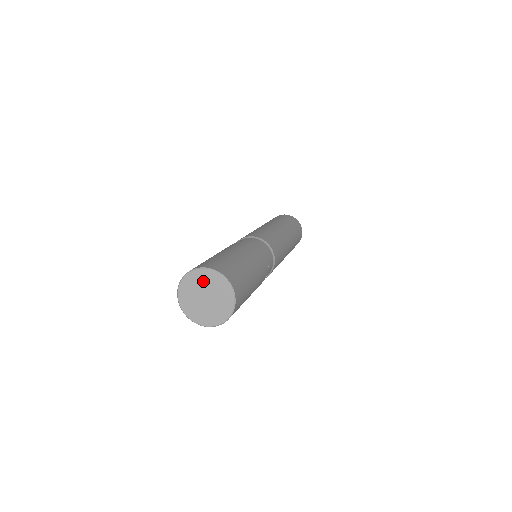
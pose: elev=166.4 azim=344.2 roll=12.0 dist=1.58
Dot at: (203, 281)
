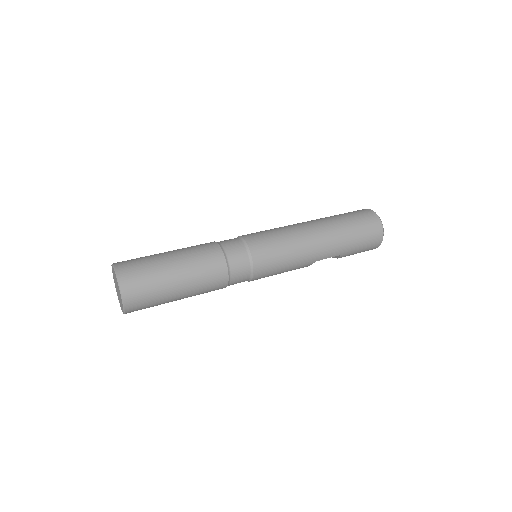
Dot at: (114, 275)
